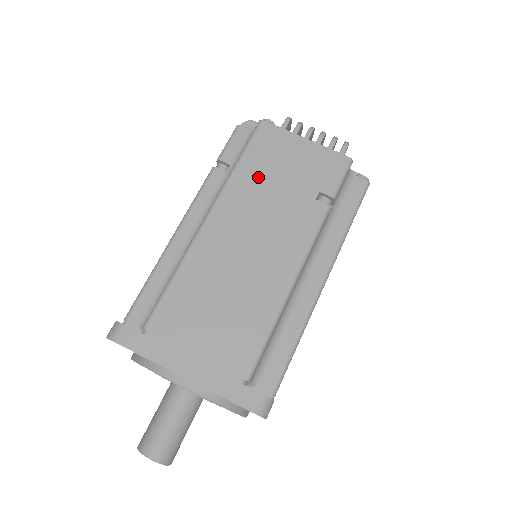
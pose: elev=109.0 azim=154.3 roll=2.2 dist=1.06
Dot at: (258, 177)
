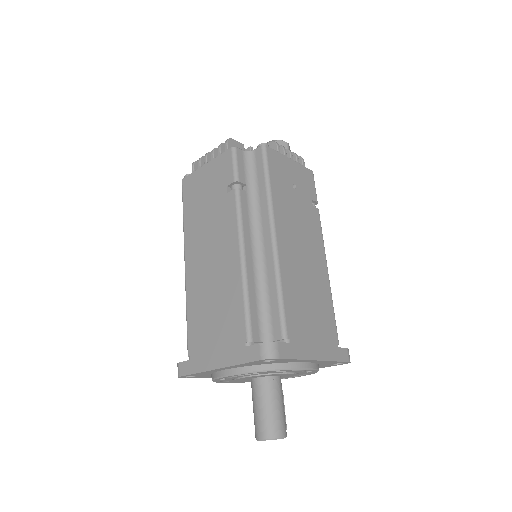
Dot at: (195, 213)
